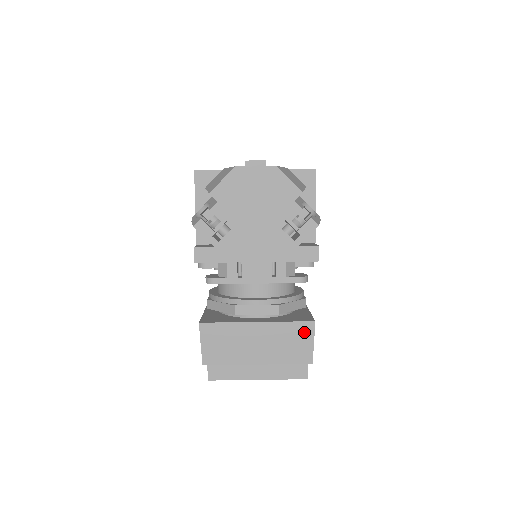
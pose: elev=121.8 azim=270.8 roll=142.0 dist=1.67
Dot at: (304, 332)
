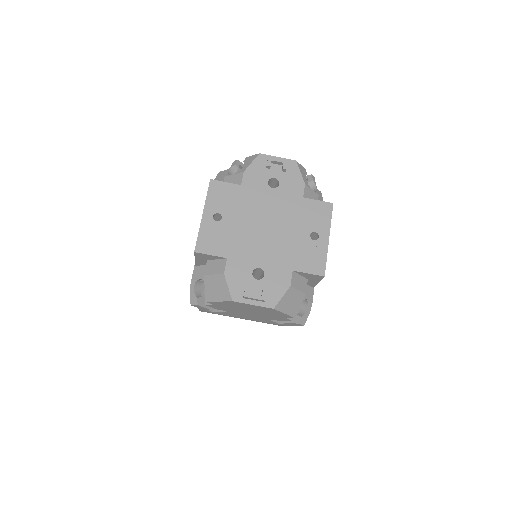
Dot at: occluded
